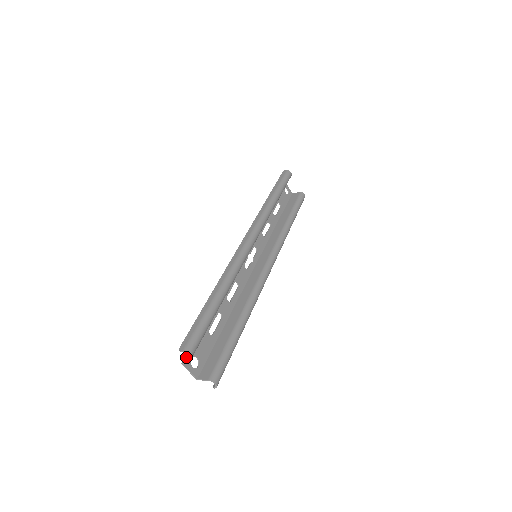
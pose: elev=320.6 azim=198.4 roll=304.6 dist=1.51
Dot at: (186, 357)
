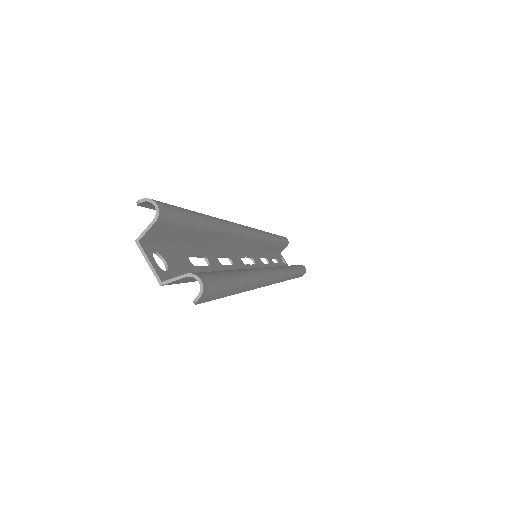
Dot at: (146, 233)
